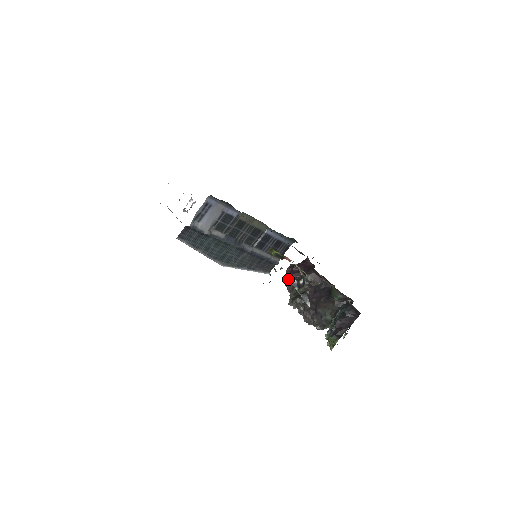
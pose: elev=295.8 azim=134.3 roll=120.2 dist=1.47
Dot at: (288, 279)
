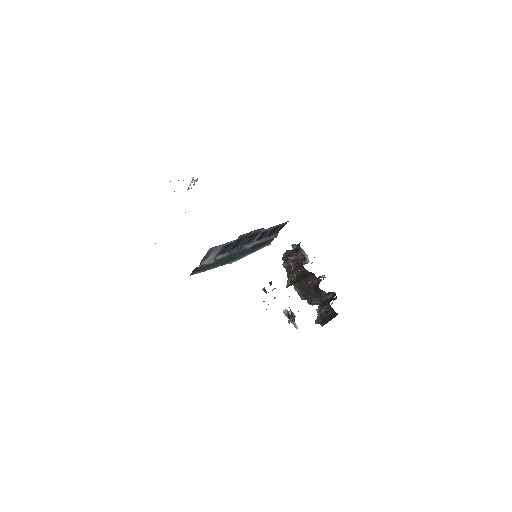
Dot at: occluded
